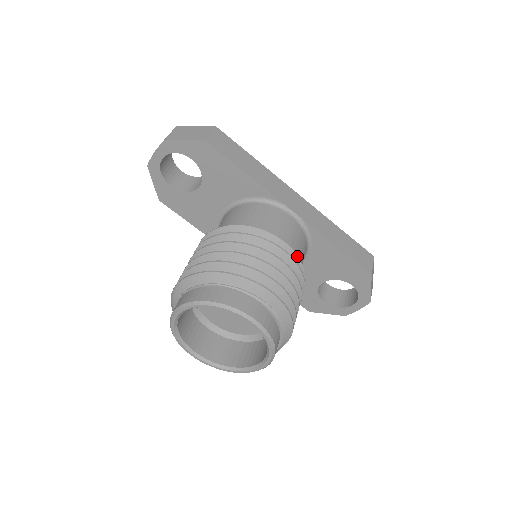
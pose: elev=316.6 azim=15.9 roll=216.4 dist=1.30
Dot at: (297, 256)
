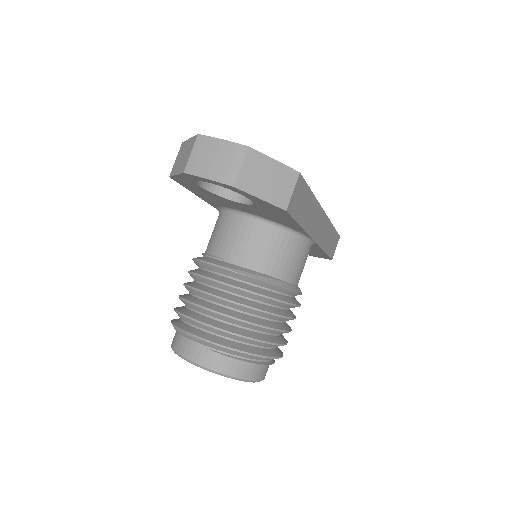
Dot at: occluded
